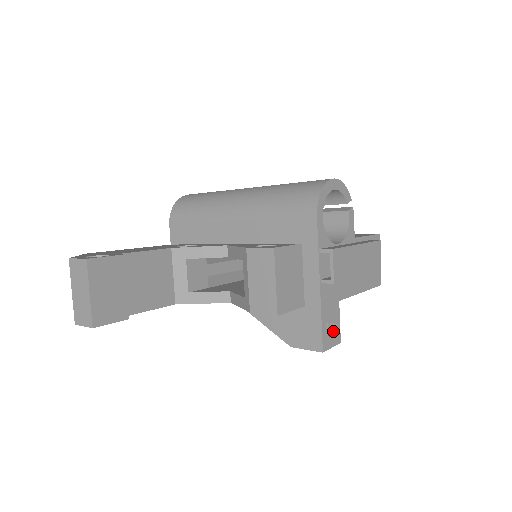
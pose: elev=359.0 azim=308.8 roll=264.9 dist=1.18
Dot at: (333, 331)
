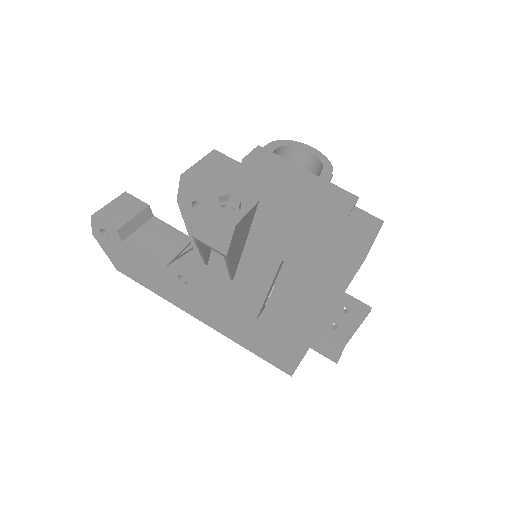
Dot at: (232, 212)
